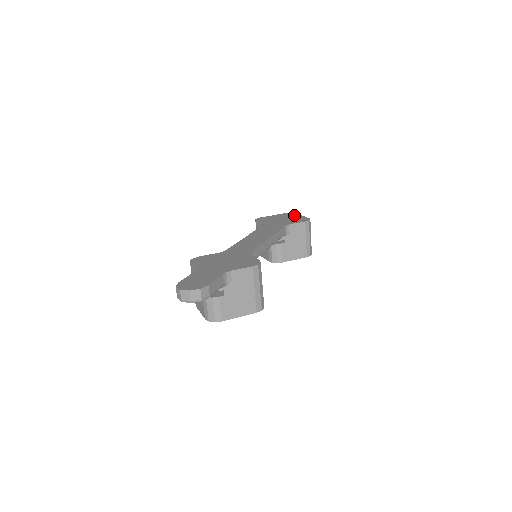
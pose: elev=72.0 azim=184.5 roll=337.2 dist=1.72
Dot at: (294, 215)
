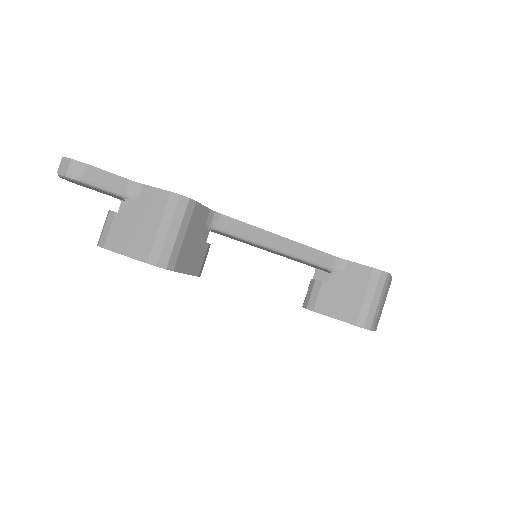
Dot at: occluded
